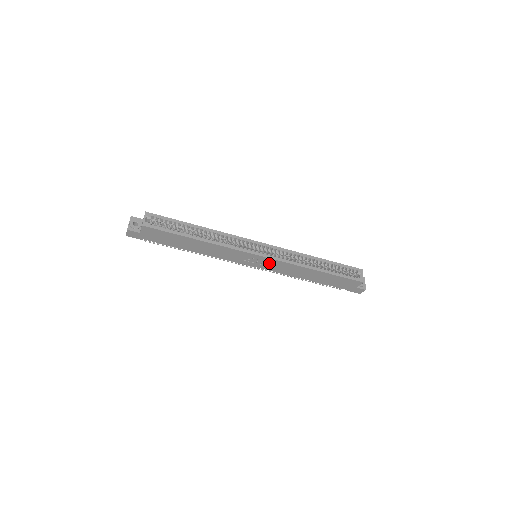
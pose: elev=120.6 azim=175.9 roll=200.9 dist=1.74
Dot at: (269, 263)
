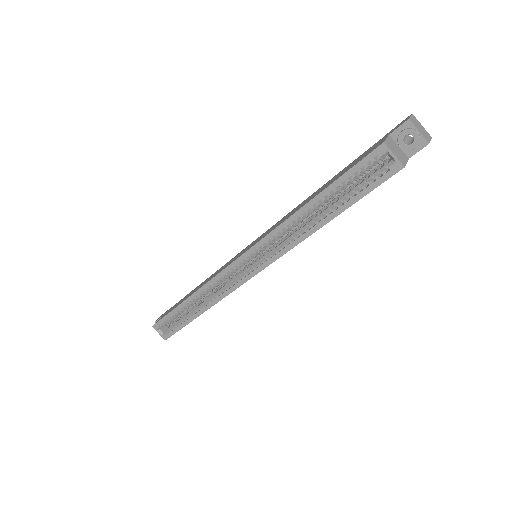
Dot at: occluded
